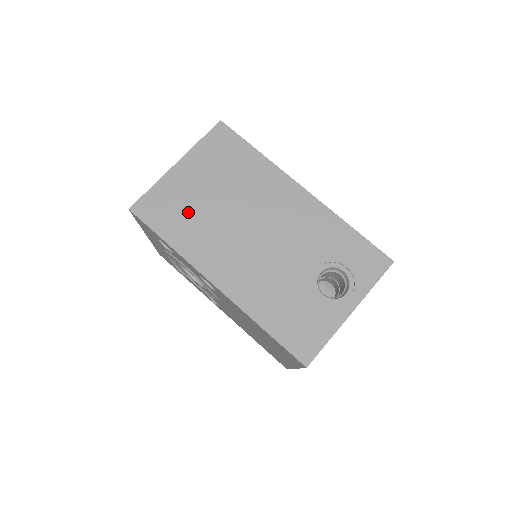
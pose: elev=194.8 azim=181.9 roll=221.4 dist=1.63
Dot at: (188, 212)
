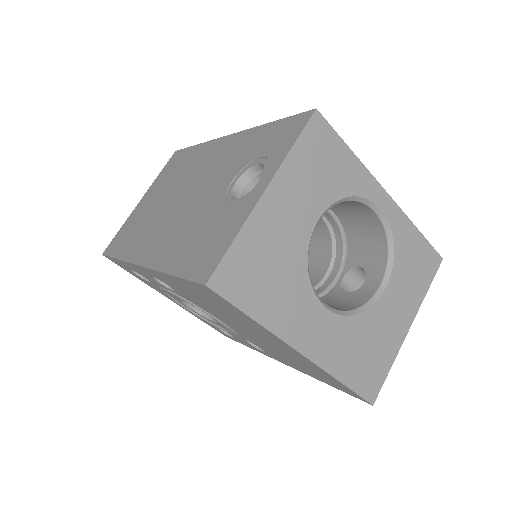
Dot at: (137, 225)
